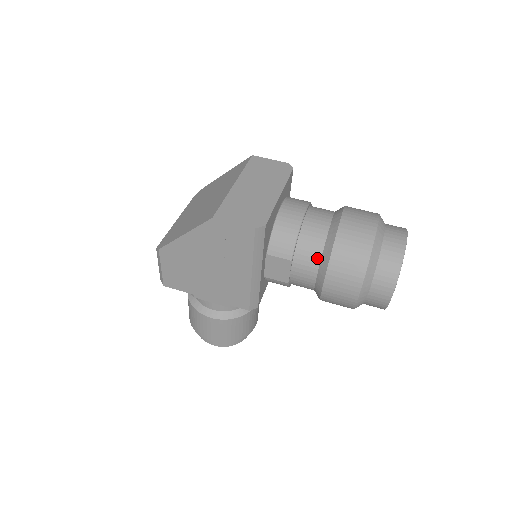
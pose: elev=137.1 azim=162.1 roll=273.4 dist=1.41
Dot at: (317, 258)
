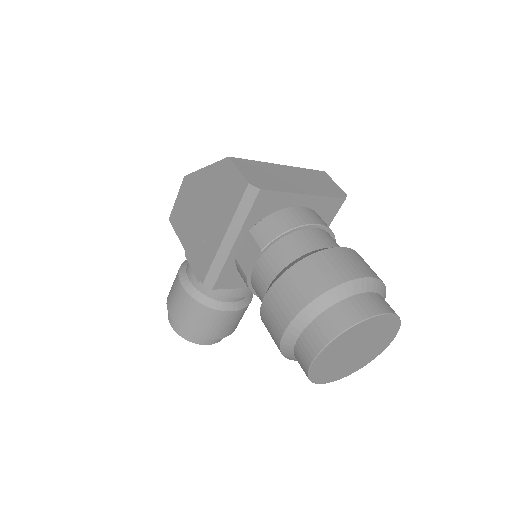
Dot at: (284, 263)
